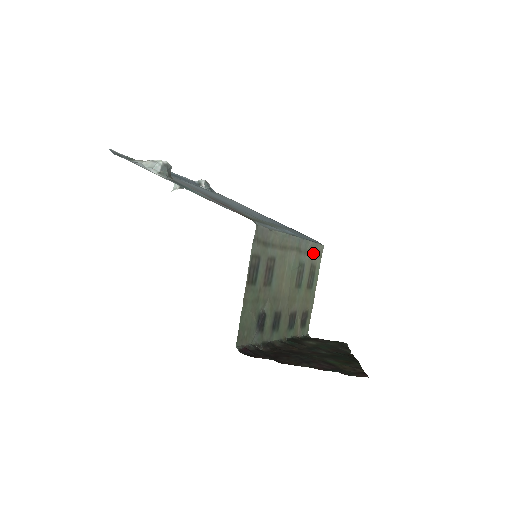
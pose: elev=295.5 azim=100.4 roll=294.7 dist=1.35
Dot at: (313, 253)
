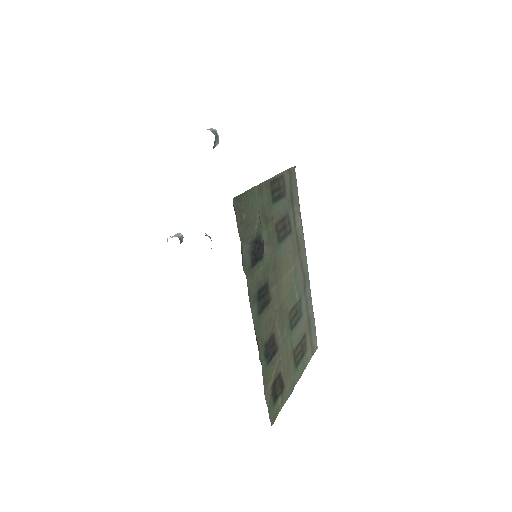
Dot at: (310, 328)
